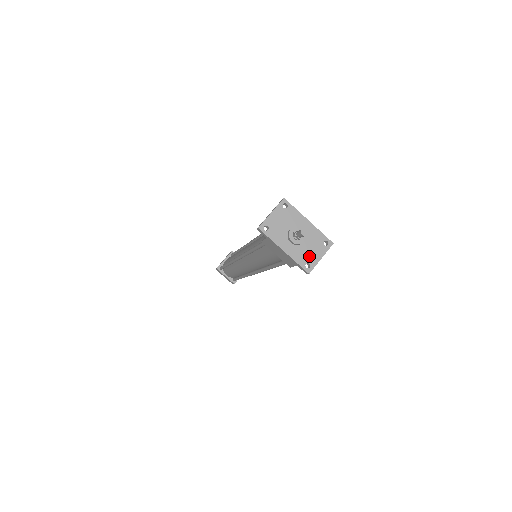
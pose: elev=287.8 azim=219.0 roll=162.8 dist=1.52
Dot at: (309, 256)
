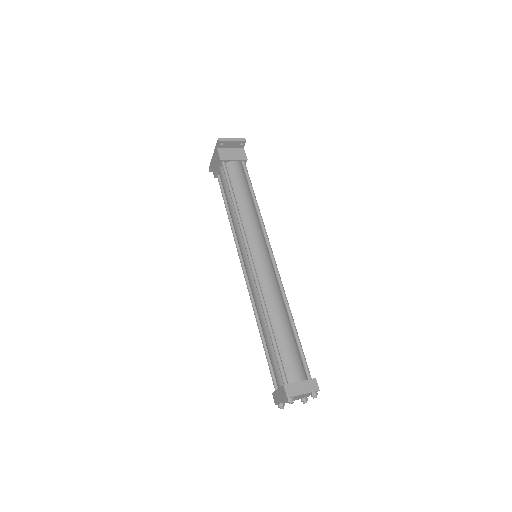
Dot at: occluded
